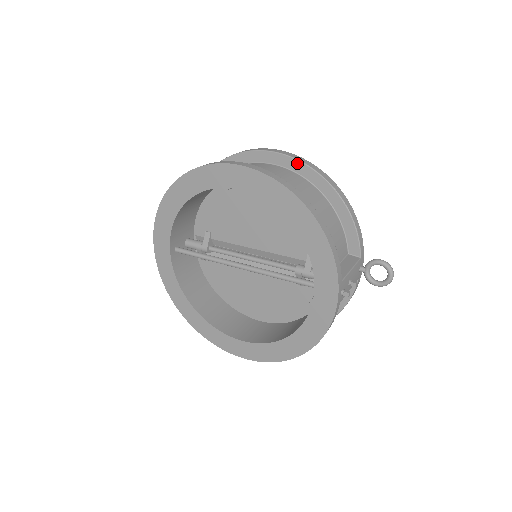
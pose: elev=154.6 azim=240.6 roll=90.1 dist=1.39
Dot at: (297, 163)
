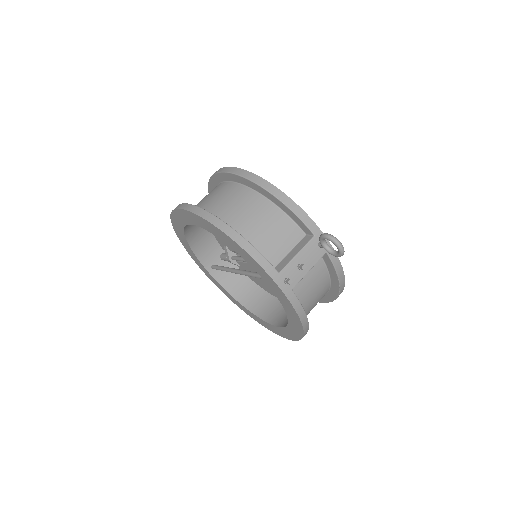
Dot at: (233, 176)
